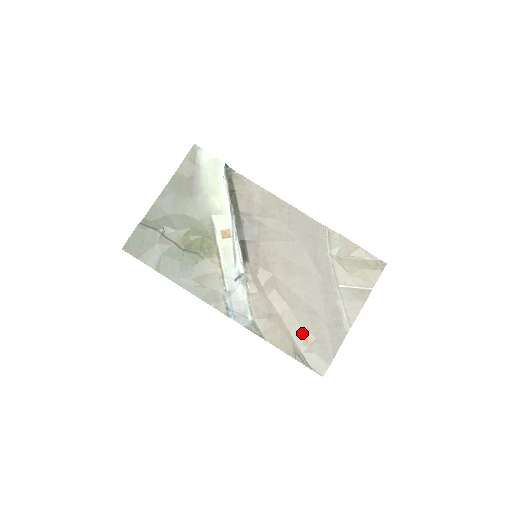
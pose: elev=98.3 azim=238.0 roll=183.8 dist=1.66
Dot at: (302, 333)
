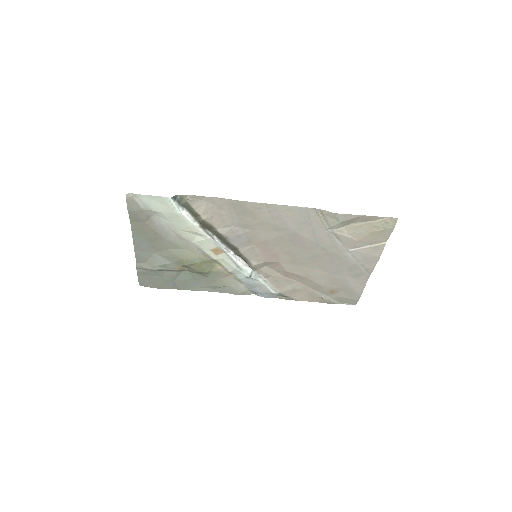
Dot at: (326, 289)
